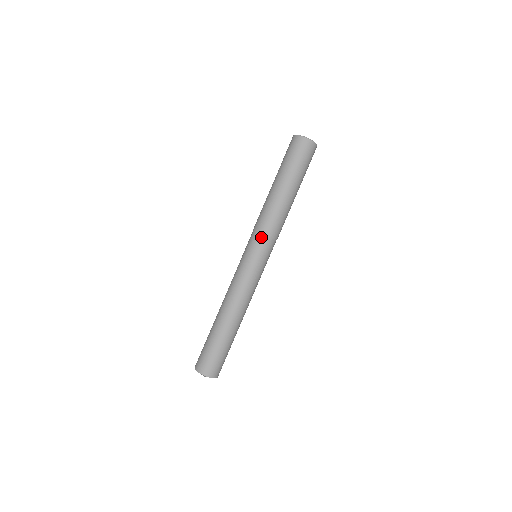
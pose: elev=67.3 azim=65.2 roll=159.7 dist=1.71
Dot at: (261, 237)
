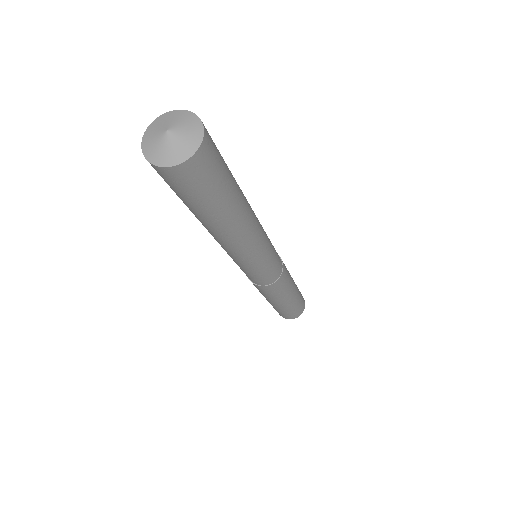
Dot at: occluded
